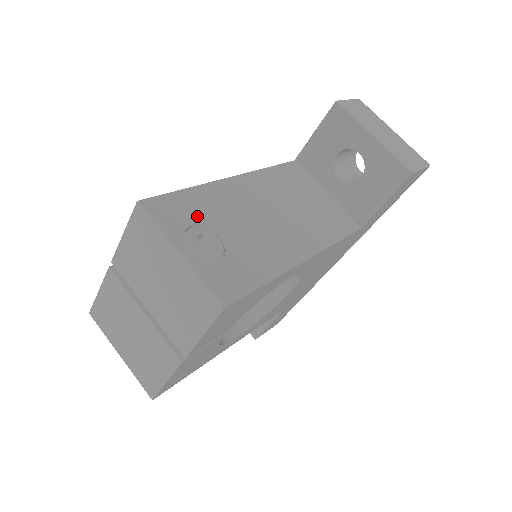
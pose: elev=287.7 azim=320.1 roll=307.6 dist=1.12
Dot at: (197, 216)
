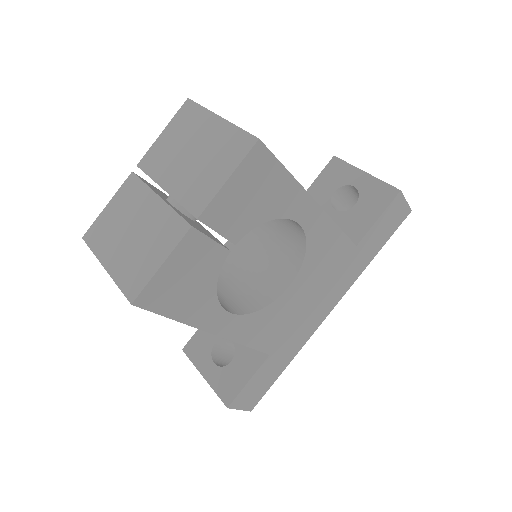
Dot at: occluded
